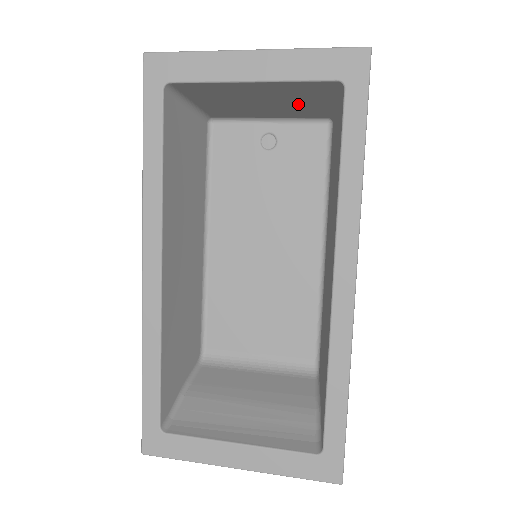
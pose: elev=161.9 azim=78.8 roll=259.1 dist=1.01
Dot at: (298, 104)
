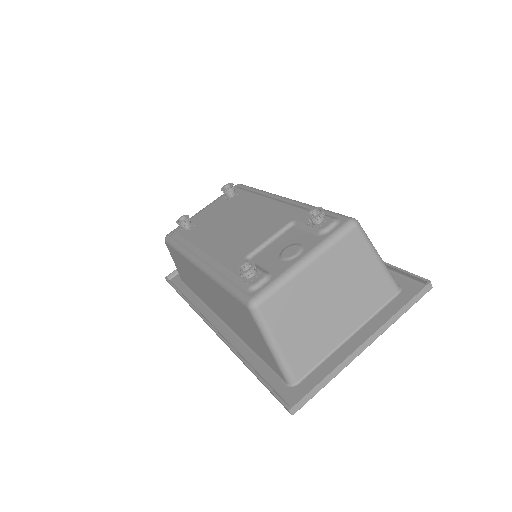
Dot at: (352, 276)
